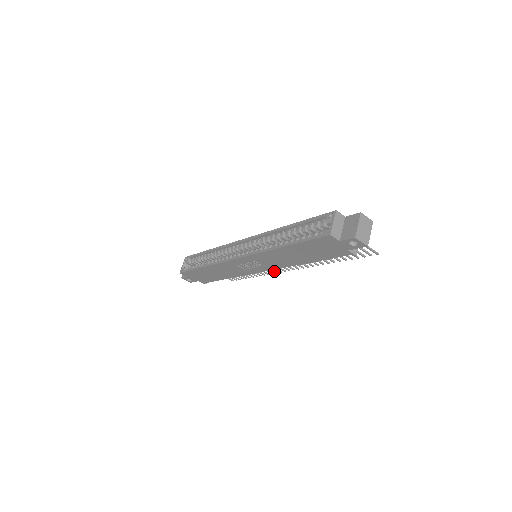
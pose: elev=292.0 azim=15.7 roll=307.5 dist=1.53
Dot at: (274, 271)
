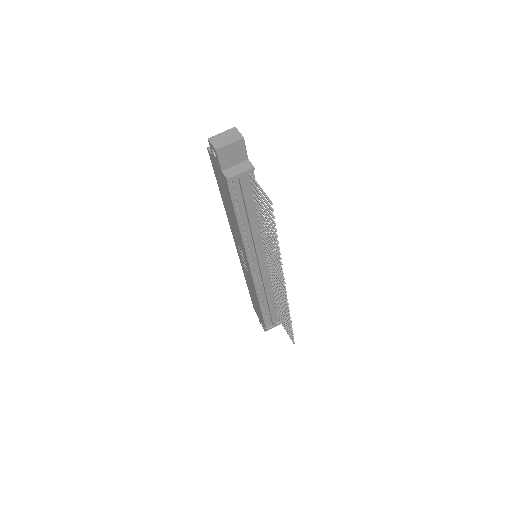
Dot at: (286, 300)
